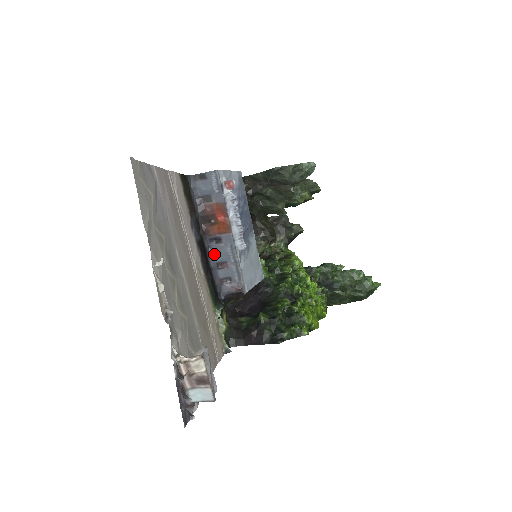
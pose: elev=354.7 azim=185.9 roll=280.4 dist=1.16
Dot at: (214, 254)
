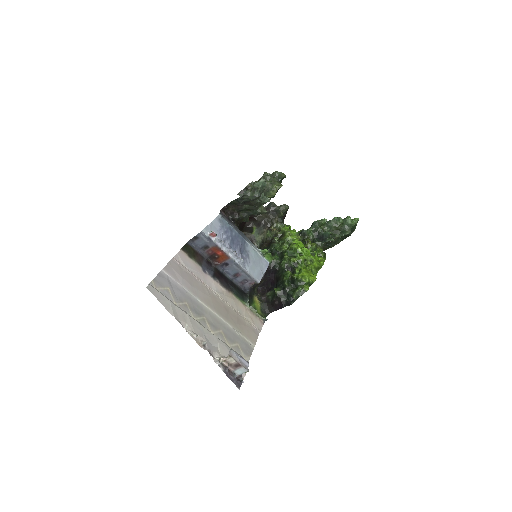
Dot at: (228, 272)
